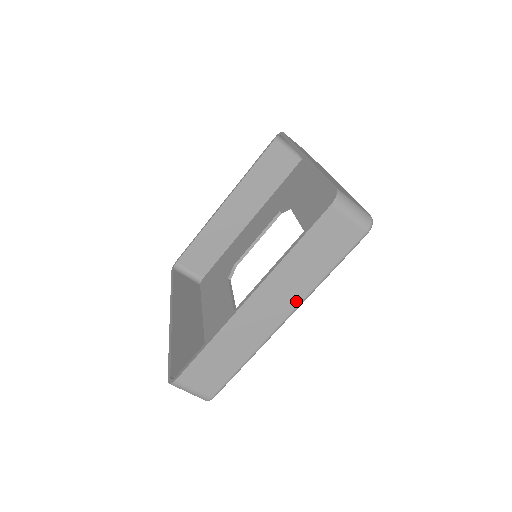
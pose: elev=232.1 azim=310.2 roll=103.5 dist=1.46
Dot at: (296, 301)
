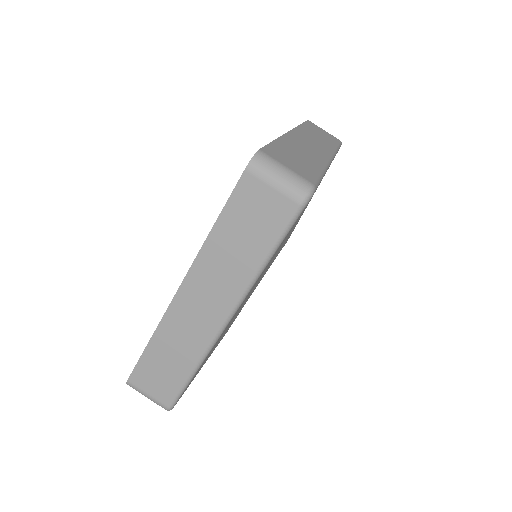
Dot at: (234, 295)
